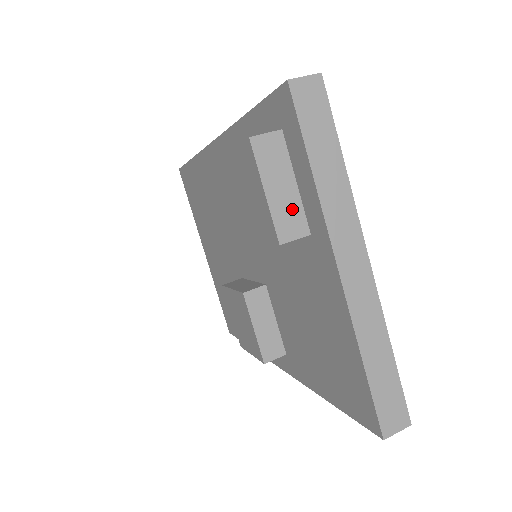
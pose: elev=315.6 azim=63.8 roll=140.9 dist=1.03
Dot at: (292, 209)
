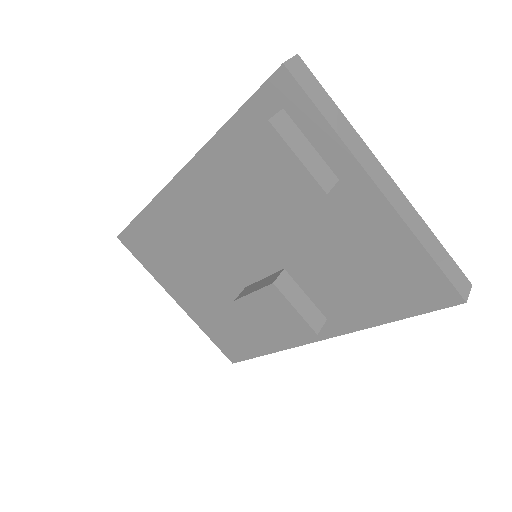
Dot at: (319, 165)
